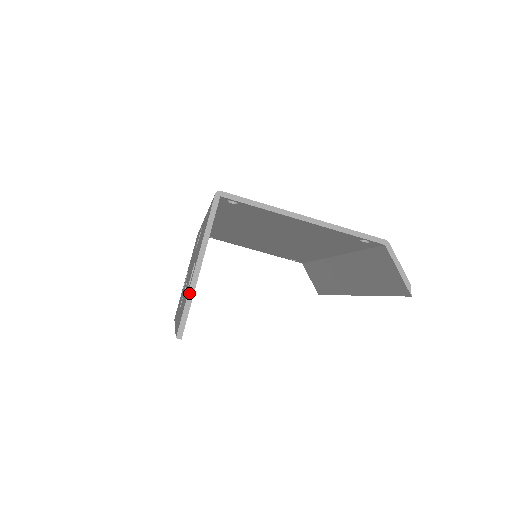
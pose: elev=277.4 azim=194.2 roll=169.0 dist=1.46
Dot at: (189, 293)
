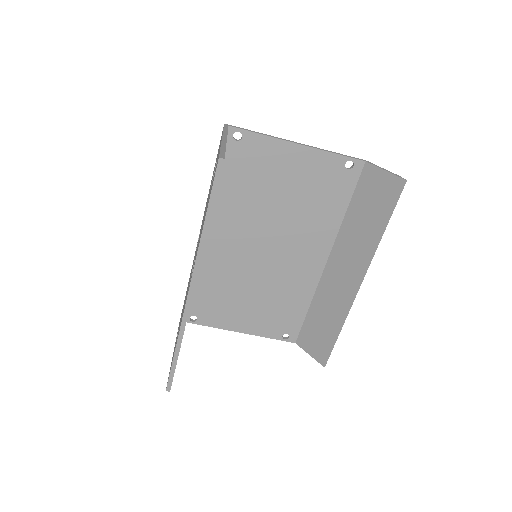
Dot at: (222, 146)
